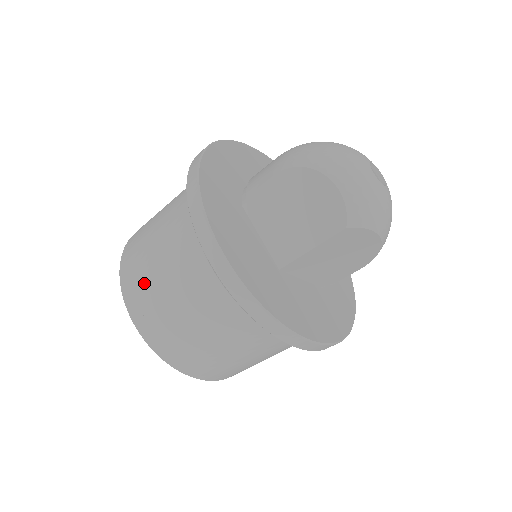
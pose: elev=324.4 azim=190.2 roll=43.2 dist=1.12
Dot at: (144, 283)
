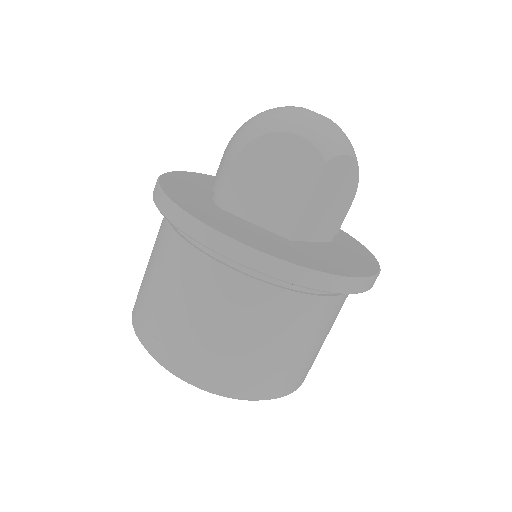
Dot at: (178, 336)
